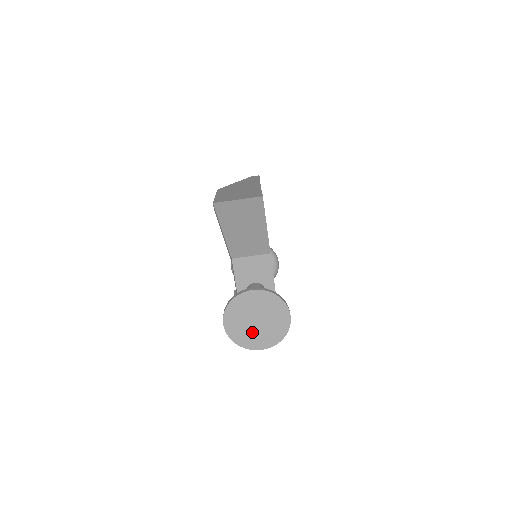
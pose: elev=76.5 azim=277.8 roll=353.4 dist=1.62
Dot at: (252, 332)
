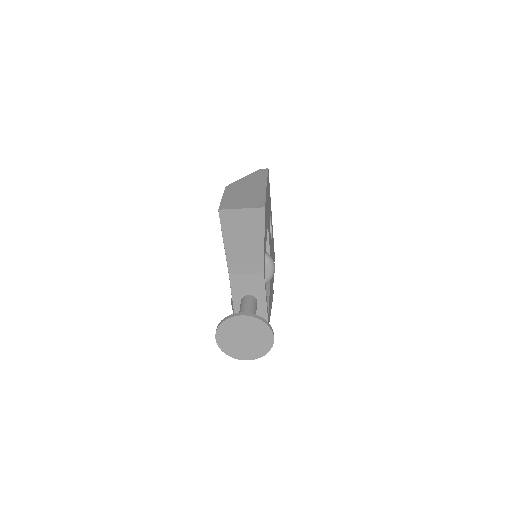
Dot at: (240, 347)
